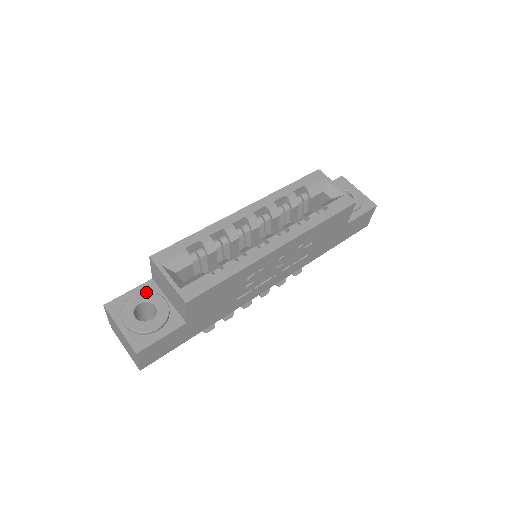
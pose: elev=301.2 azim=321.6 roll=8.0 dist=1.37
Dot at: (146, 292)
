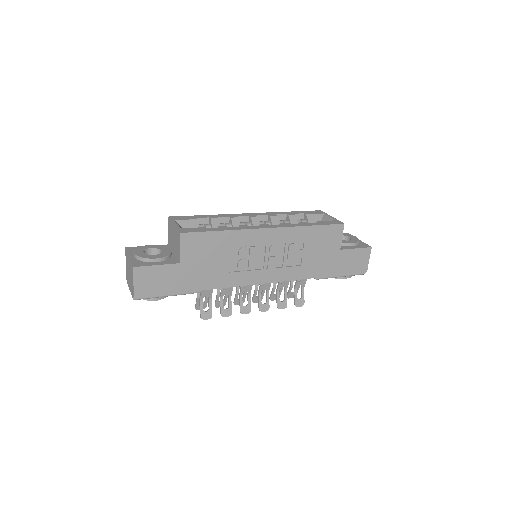
Dot at: (159, 245)
